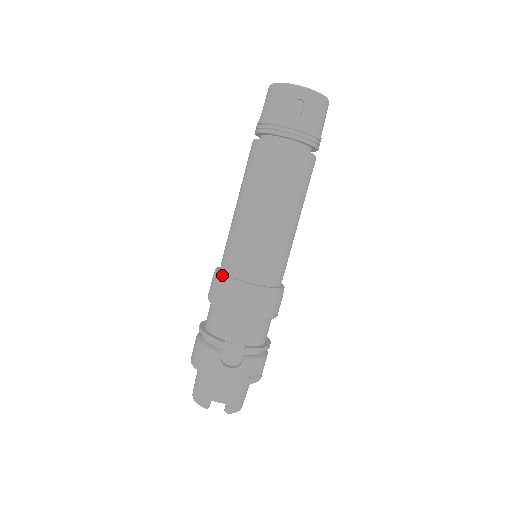
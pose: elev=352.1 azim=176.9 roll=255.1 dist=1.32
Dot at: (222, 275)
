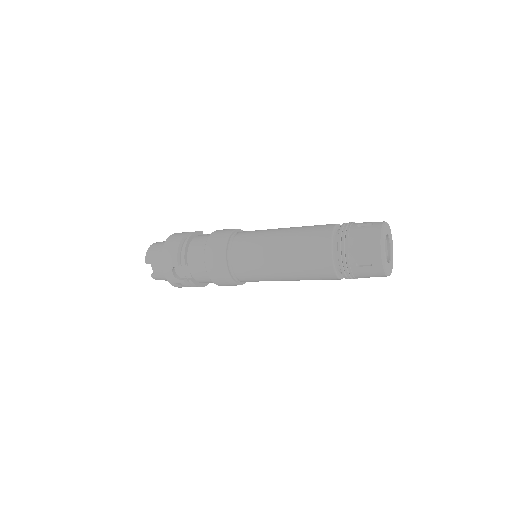
Dot at: (226, 245)
